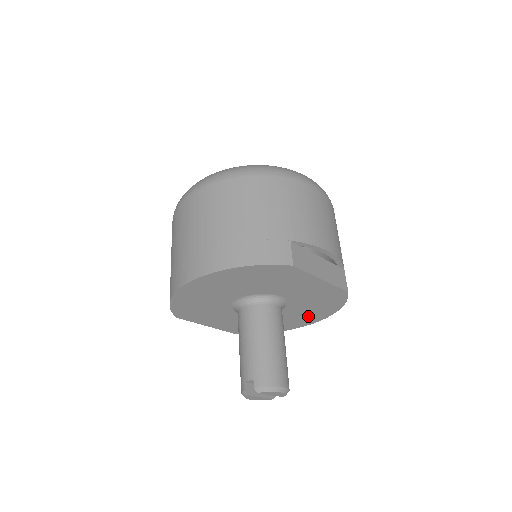
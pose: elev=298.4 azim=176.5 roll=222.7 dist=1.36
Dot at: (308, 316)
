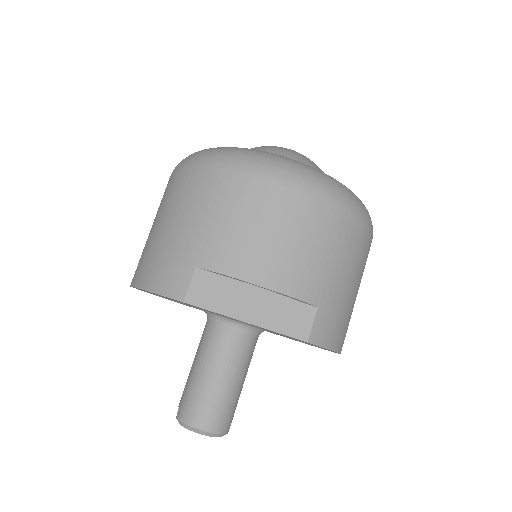
Dot at: (313, 345)
